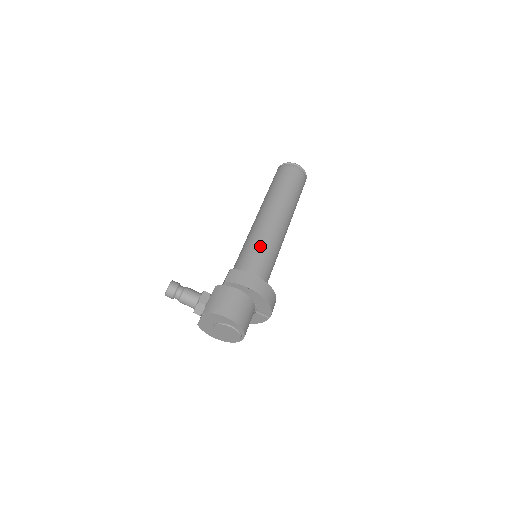
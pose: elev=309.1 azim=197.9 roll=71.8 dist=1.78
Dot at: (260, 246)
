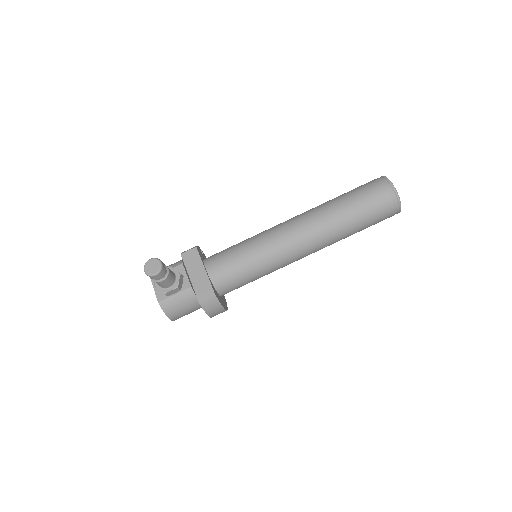
Dot at: (263, 273)
